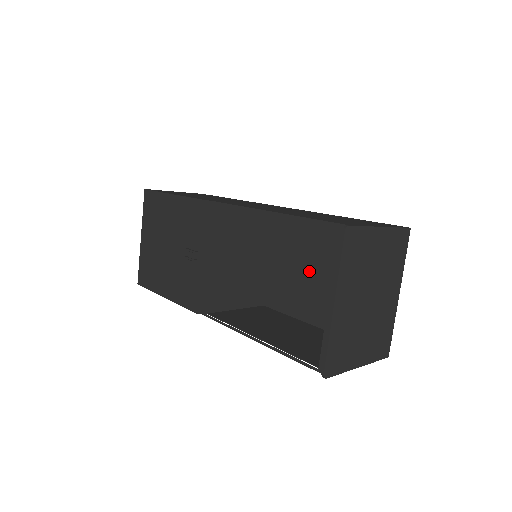
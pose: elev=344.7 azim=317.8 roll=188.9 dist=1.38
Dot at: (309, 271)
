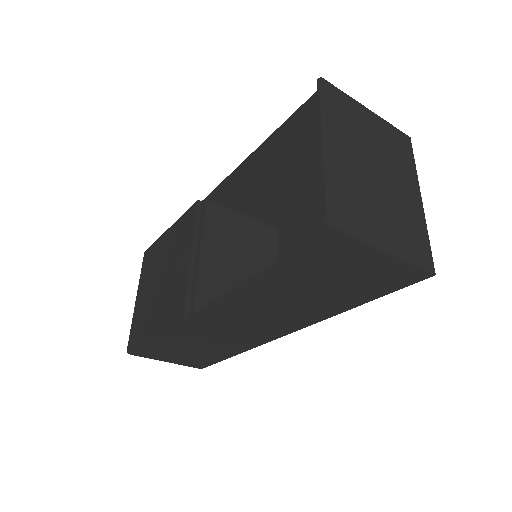
Dot at: occluded
